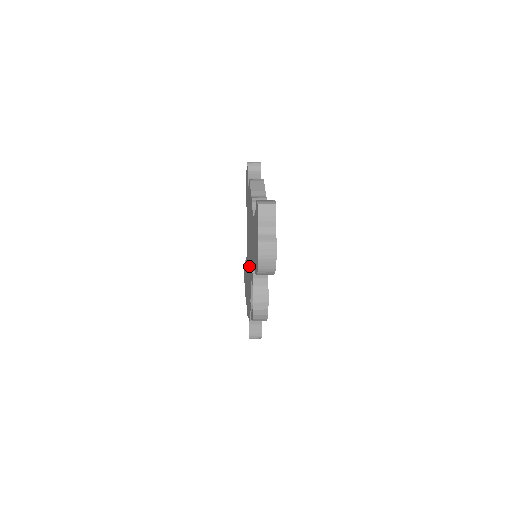
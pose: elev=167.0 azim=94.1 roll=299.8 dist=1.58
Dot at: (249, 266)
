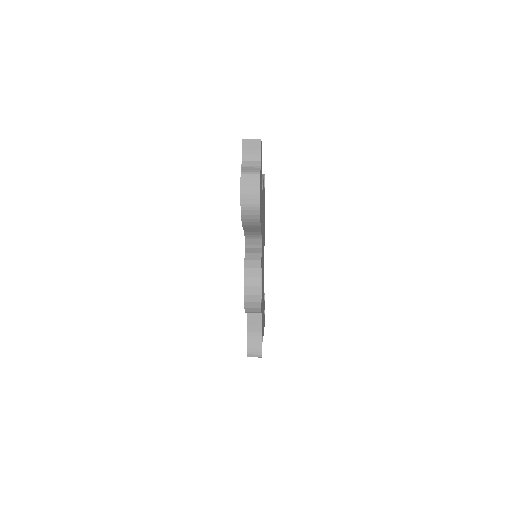
Dot at: occluded
